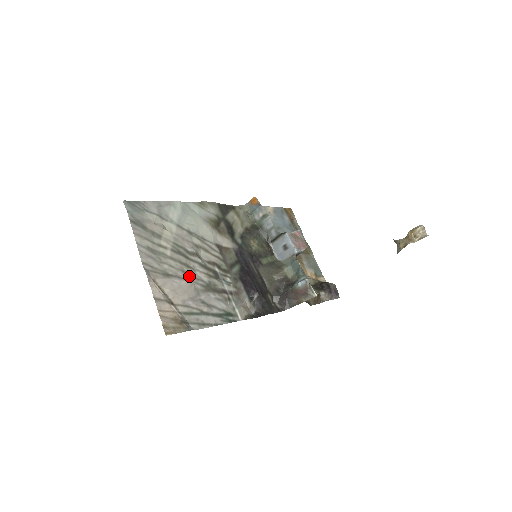
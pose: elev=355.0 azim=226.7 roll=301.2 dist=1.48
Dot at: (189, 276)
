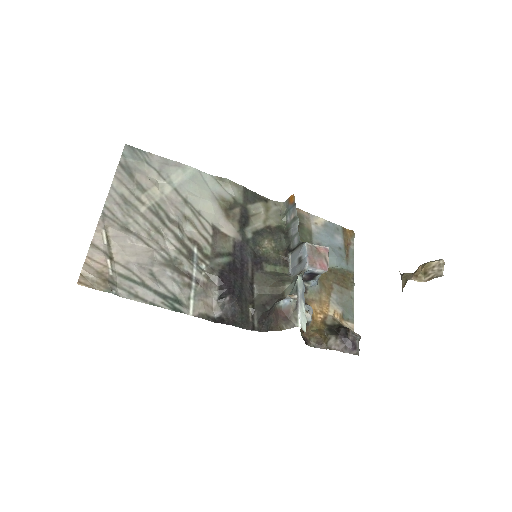
Dot at: (153, 242)
